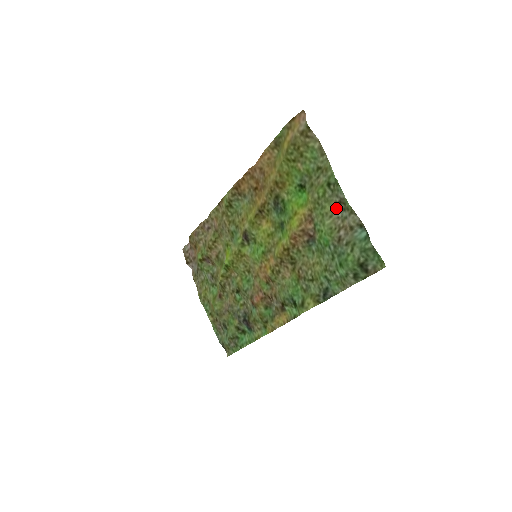
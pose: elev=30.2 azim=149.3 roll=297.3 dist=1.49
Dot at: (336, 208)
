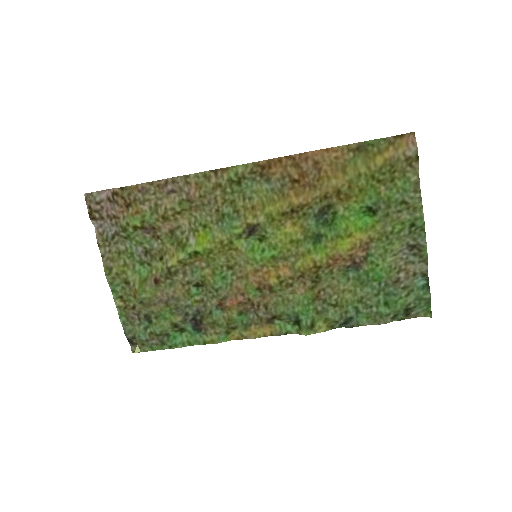
Dot at: (404, 249)
